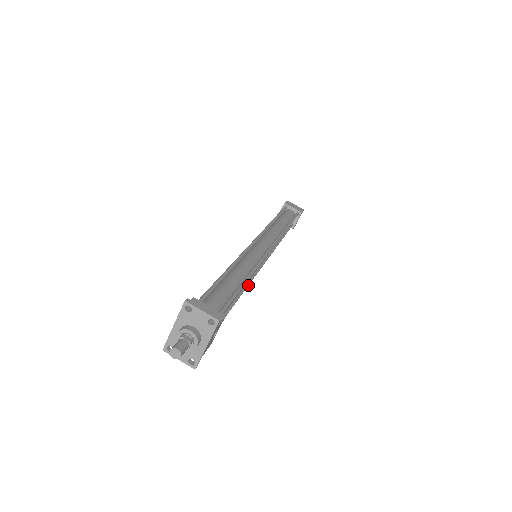
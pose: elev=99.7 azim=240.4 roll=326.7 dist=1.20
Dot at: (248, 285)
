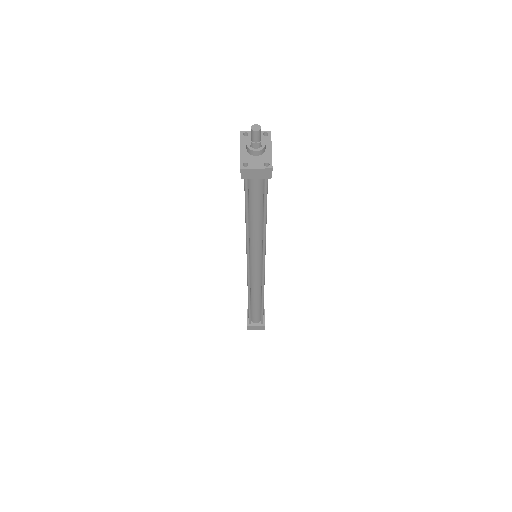
Dot at: (265, 239)
